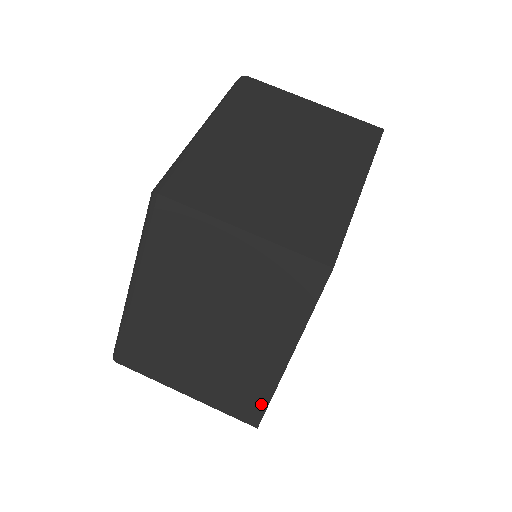
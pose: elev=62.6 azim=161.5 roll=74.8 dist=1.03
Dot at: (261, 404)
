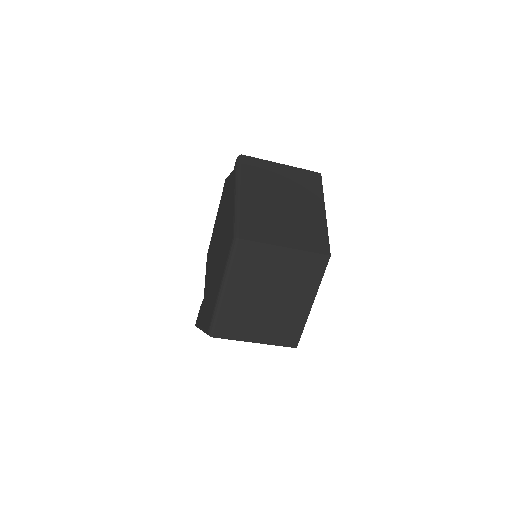
Dot at: (298, 334)
